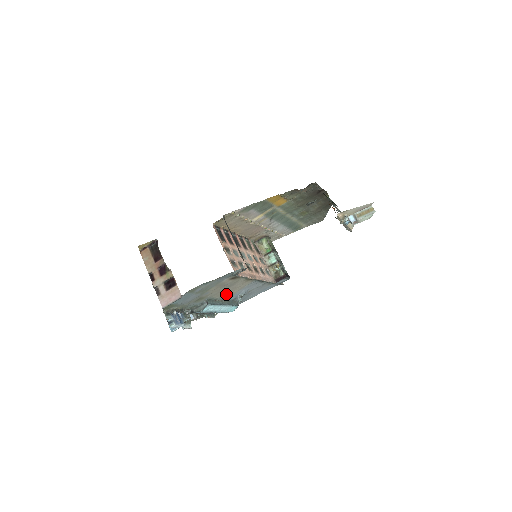
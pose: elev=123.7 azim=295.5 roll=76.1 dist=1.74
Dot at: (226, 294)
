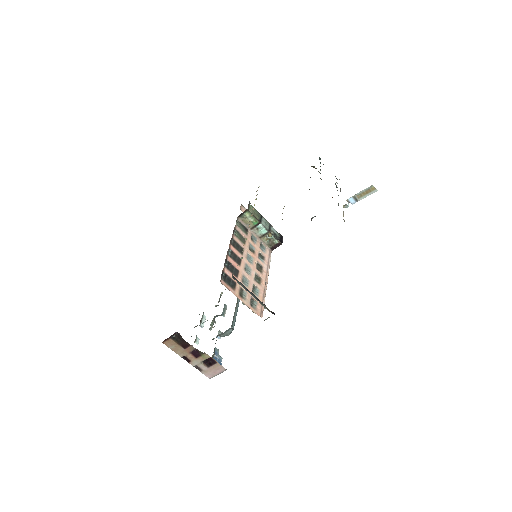
Dot at: occluded
